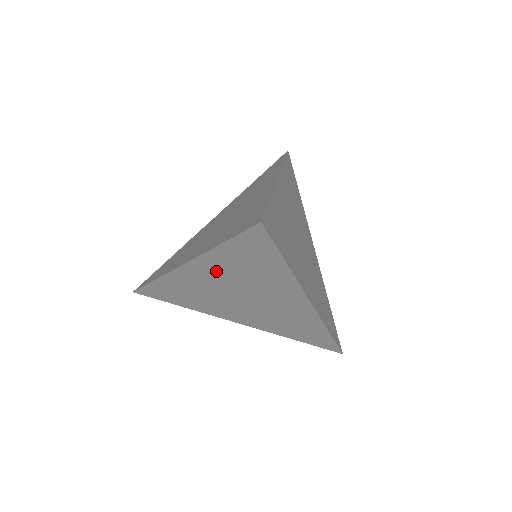
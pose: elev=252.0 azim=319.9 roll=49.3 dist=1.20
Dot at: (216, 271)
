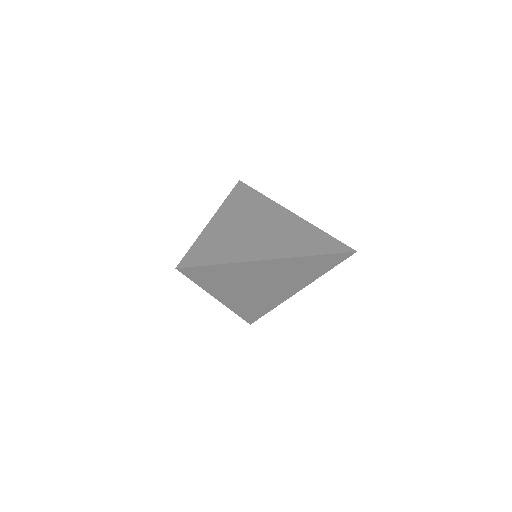
Dot at: (284, 267)
